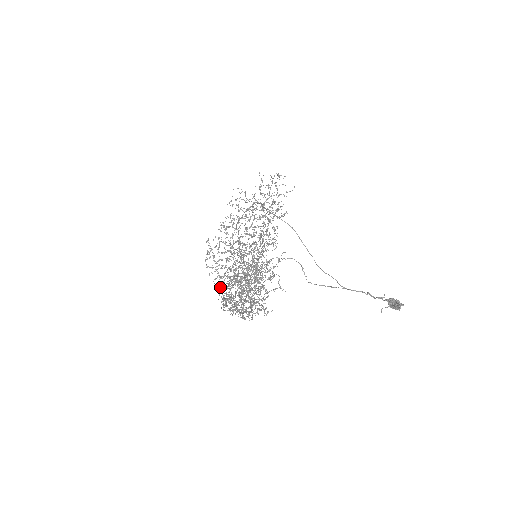
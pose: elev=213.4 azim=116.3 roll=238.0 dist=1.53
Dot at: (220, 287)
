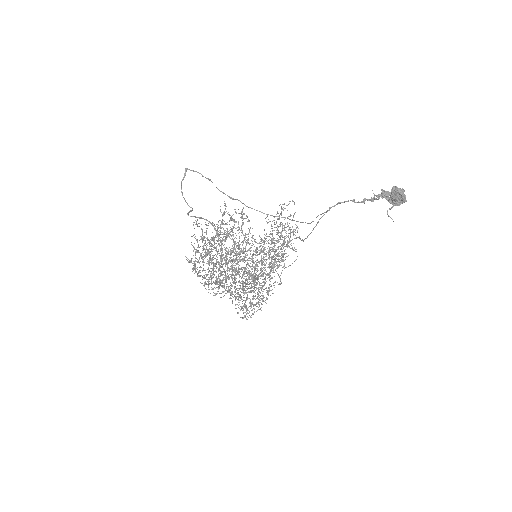
Dot at: occluded
